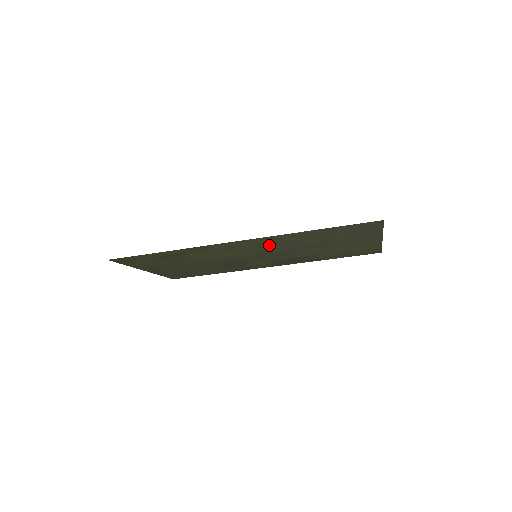
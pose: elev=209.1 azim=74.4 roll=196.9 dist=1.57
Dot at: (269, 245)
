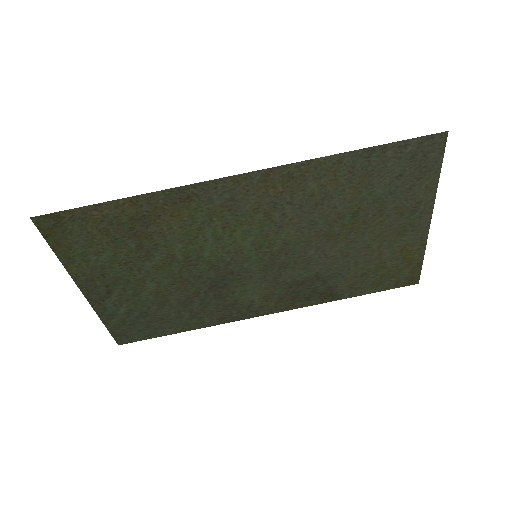
Dot at: (282, 208)
